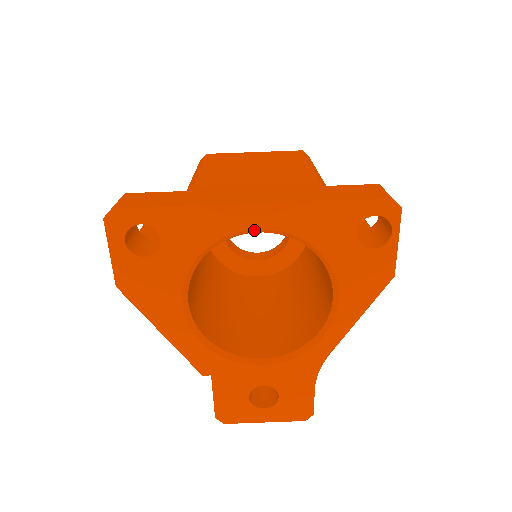
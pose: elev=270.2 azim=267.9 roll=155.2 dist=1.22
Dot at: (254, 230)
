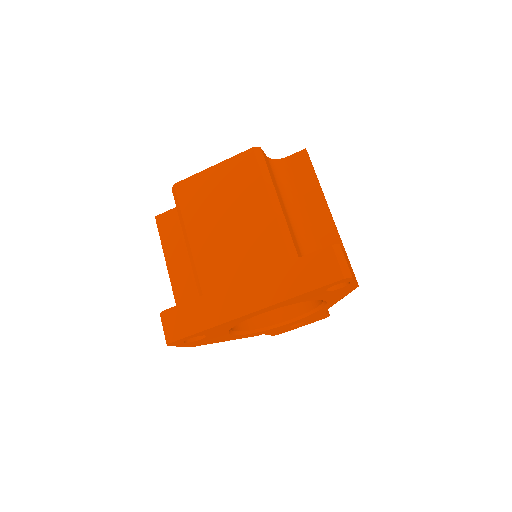
Dot at: occluded
